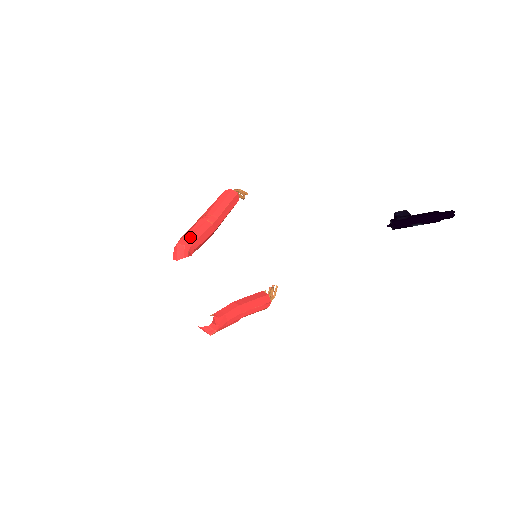
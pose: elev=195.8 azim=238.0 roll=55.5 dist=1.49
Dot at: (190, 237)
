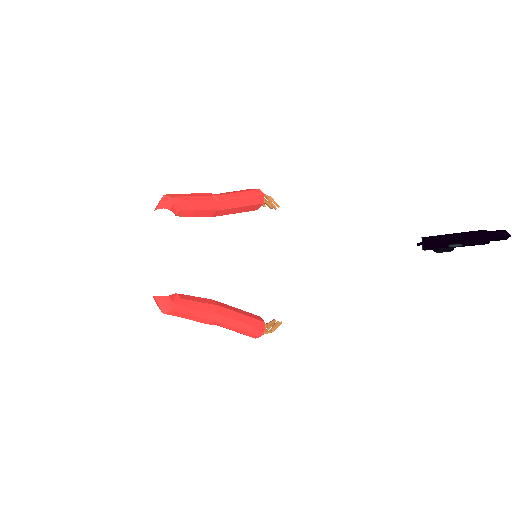
Dot at: (182, 196)
